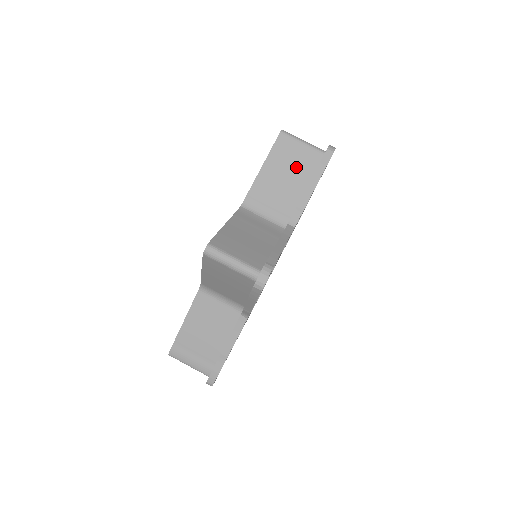
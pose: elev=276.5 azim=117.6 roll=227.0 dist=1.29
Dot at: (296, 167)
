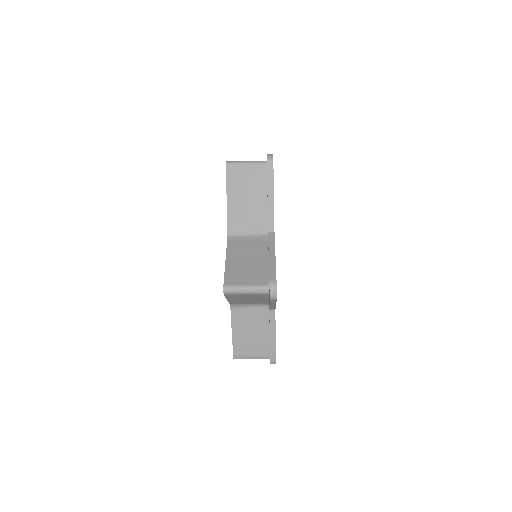
Dot at: (251, 185)
